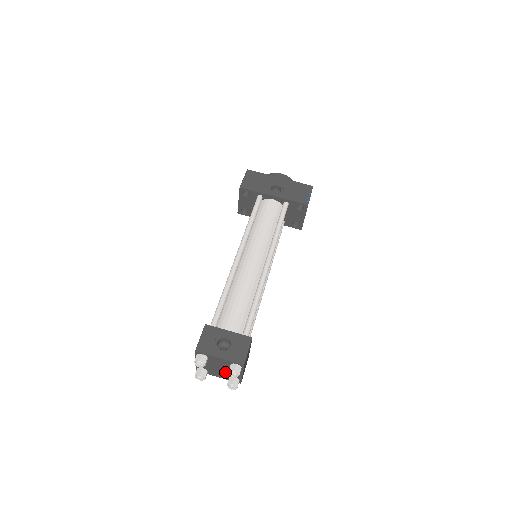
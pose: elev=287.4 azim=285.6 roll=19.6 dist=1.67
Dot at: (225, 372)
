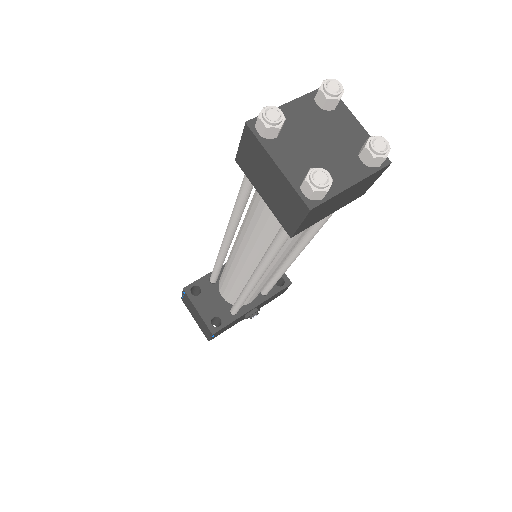
Dot at: (339, 148)
